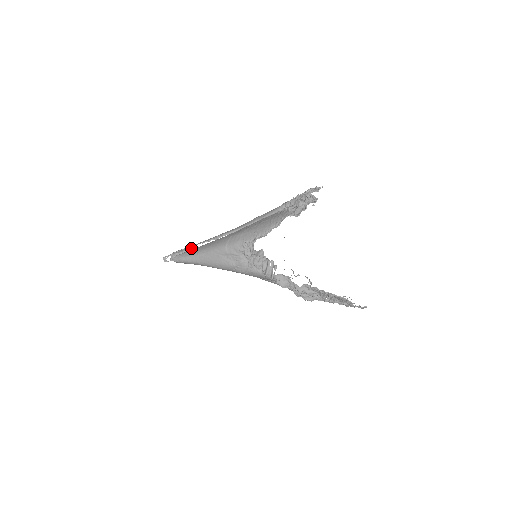
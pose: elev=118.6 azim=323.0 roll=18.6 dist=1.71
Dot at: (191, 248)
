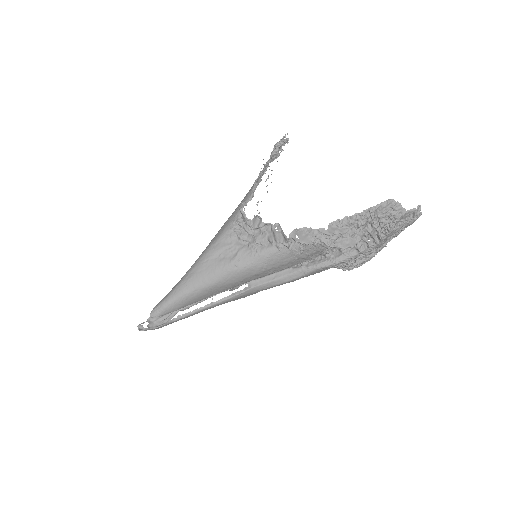
Dot at: occluded
